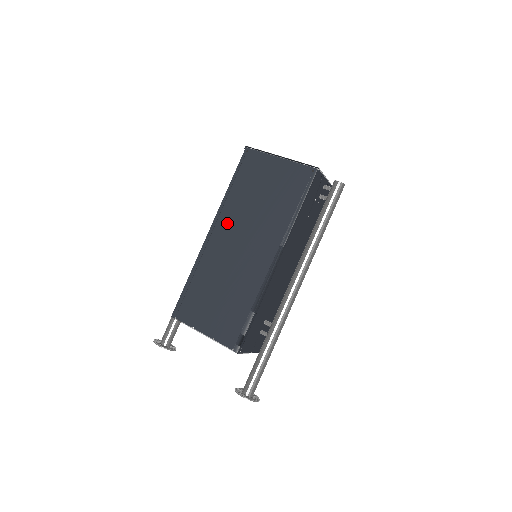
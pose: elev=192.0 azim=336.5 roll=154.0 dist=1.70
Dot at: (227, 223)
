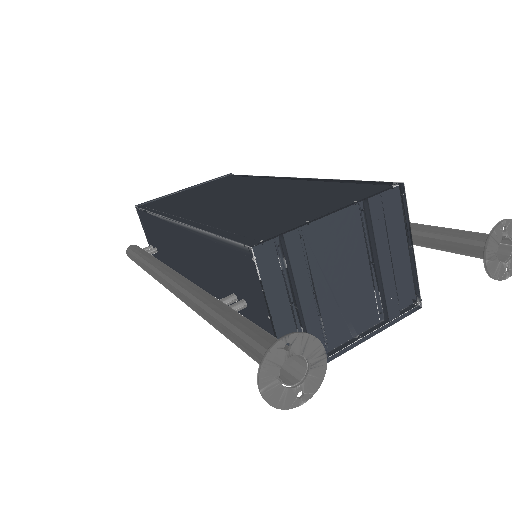
Dot at: (192, 209)
